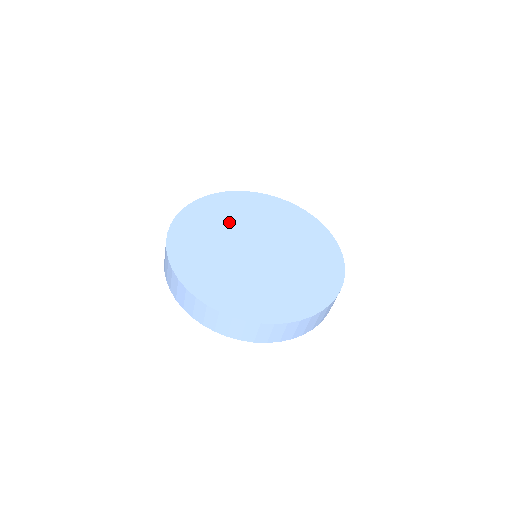
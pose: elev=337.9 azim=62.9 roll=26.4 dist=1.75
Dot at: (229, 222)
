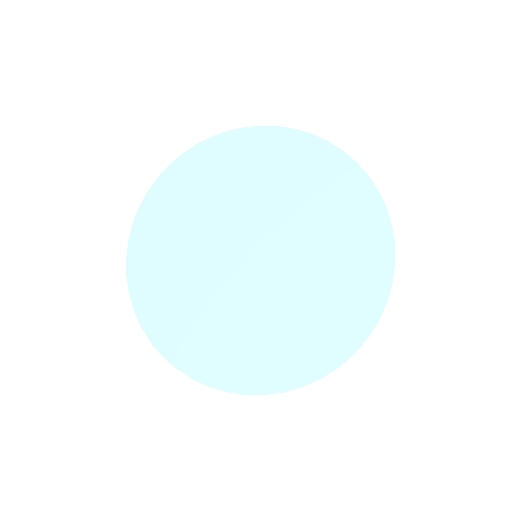
Dot at: (235, 192)
